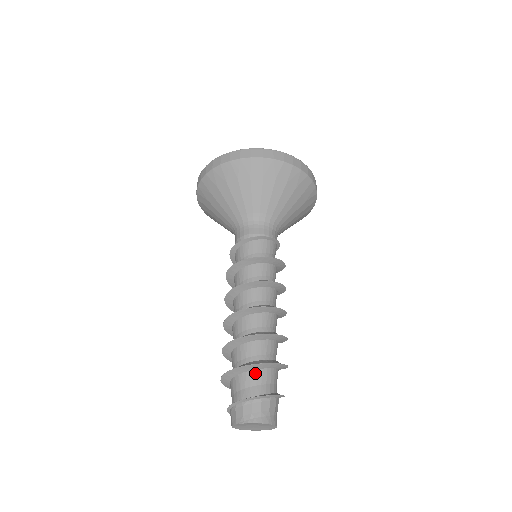
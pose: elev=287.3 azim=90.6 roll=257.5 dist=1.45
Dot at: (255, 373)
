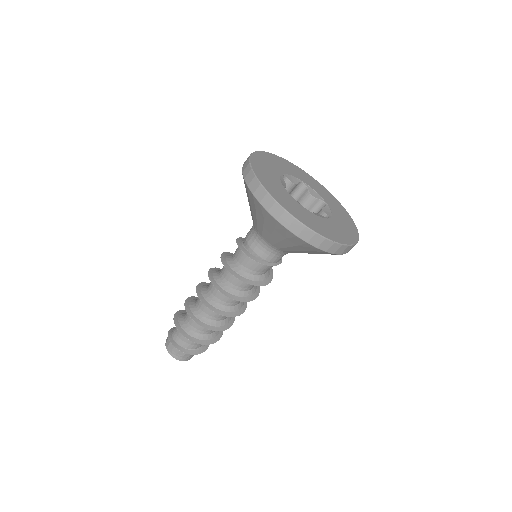
Dot at: occluded
